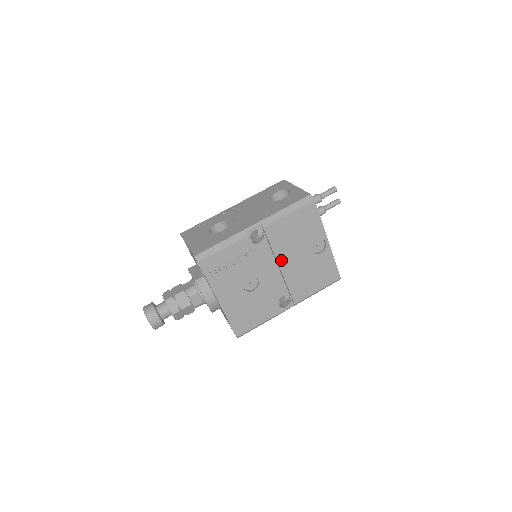
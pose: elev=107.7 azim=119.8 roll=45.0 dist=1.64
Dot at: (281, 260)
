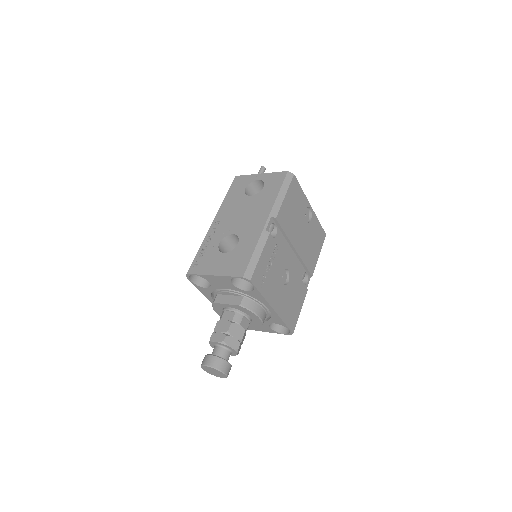
Dot at: (294, 242)
